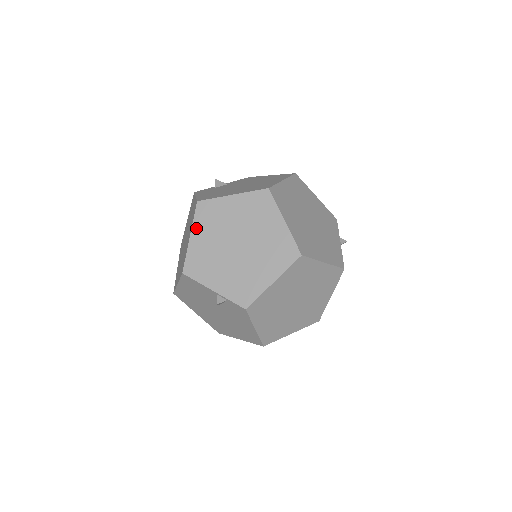
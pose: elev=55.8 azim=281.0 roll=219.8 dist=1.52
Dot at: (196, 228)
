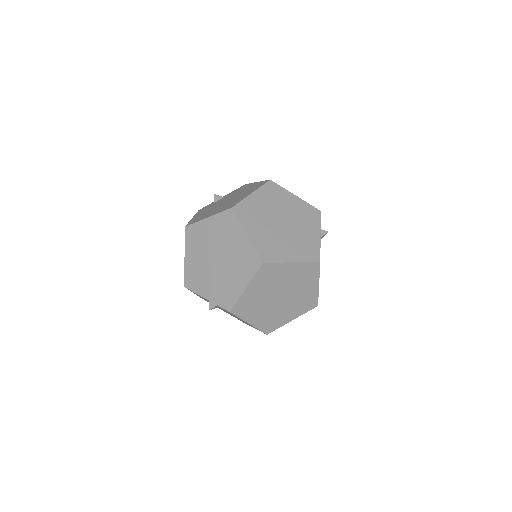
Dot at: (187, 249)
